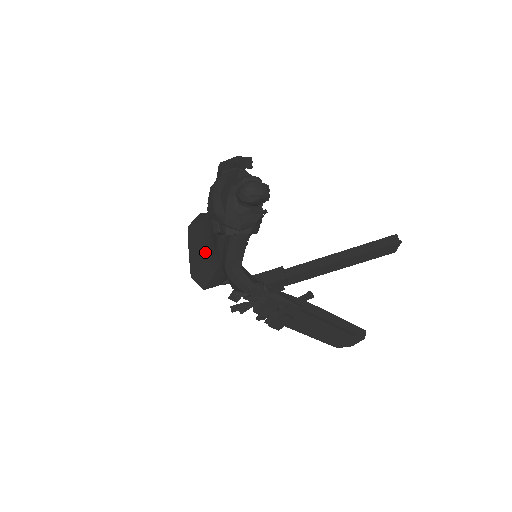
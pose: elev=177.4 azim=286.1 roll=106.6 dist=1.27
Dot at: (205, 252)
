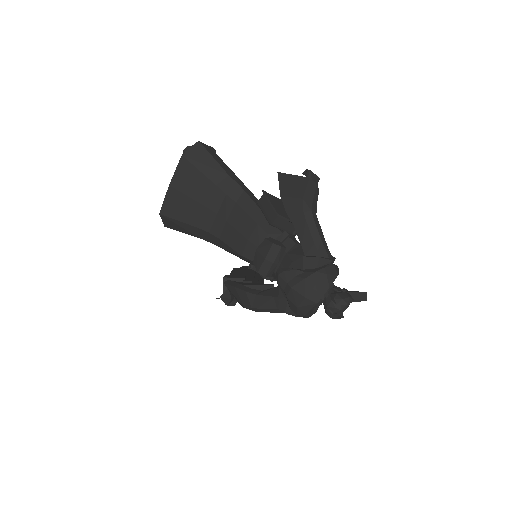
Dot at: (200, 217)
